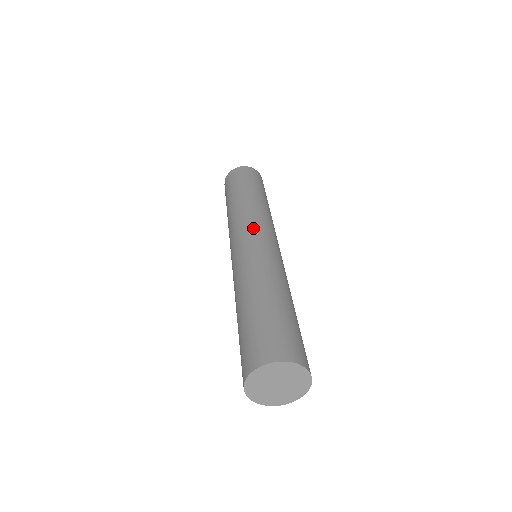
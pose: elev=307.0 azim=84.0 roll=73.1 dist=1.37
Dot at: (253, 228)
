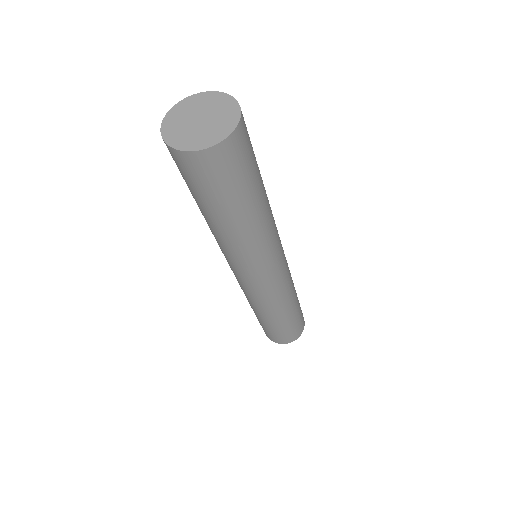
Dot at: occluded
